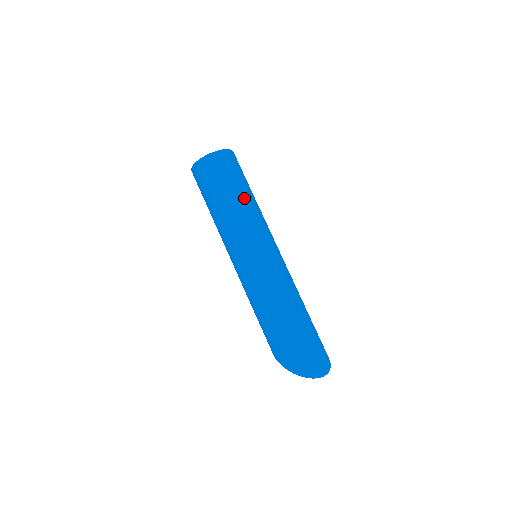
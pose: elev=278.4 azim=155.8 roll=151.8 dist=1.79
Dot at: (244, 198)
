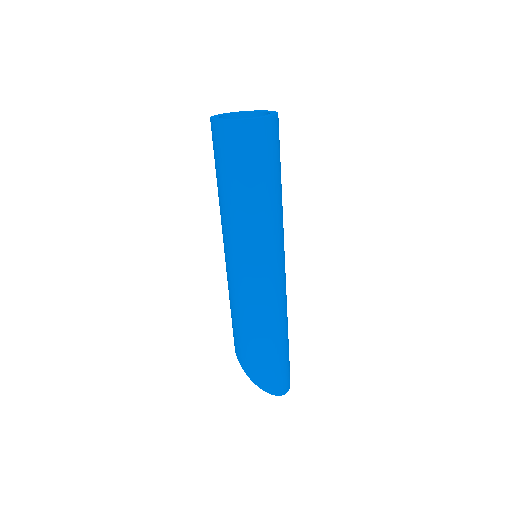
Dot at: (279, 192)
